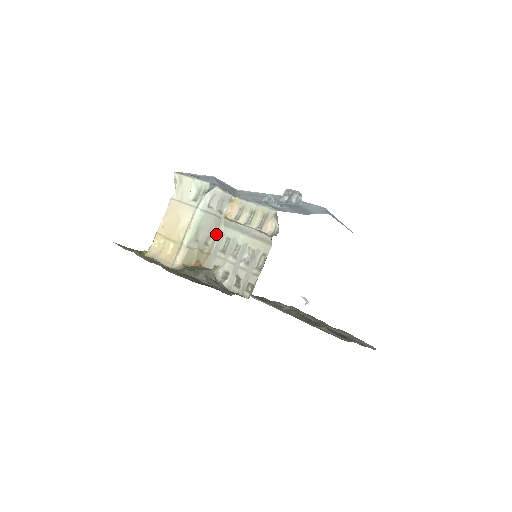
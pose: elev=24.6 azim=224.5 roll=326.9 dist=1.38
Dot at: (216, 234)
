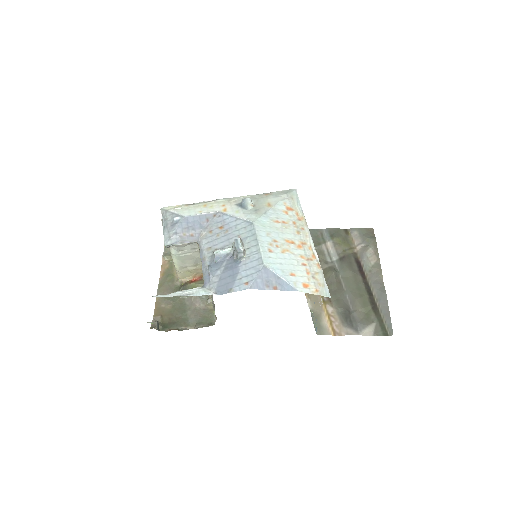
Dot at: occluded
